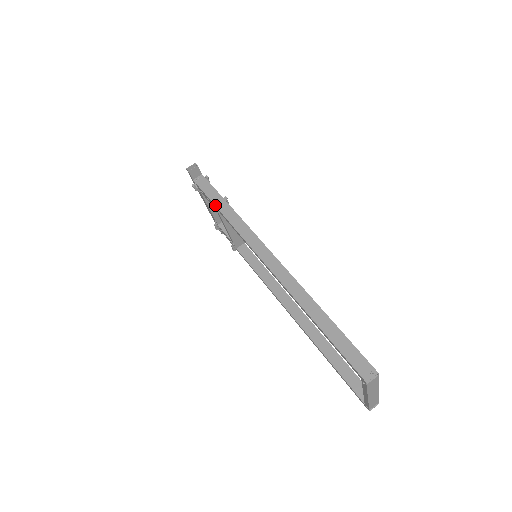
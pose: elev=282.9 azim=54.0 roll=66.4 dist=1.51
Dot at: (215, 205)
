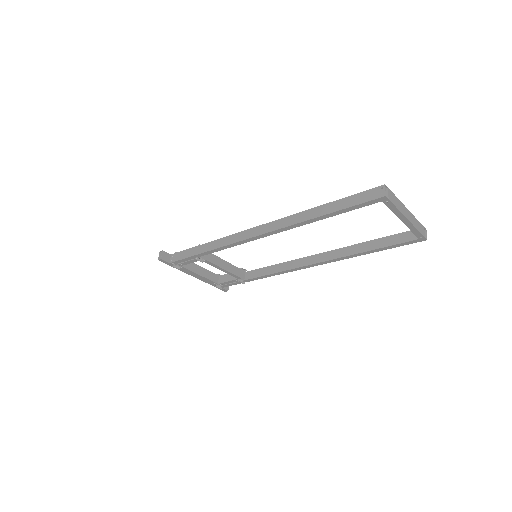
Dot at: (197, 254)
